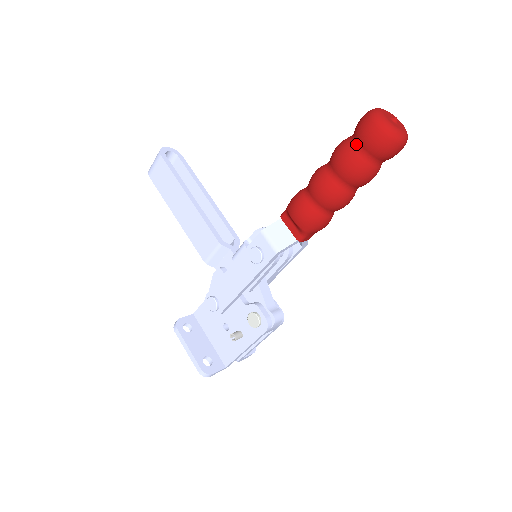
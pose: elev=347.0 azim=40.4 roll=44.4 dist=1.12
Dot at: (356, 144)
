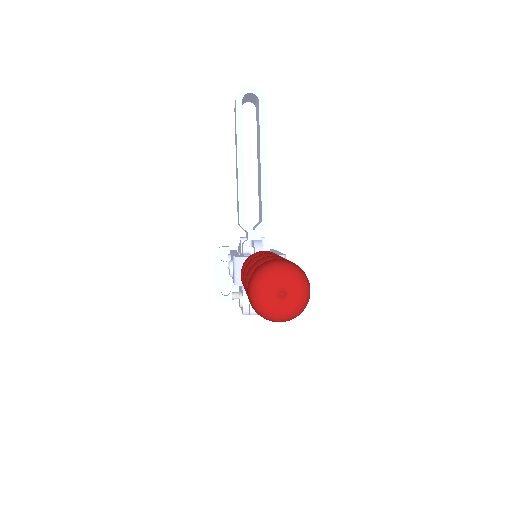
Dot at: occluded
